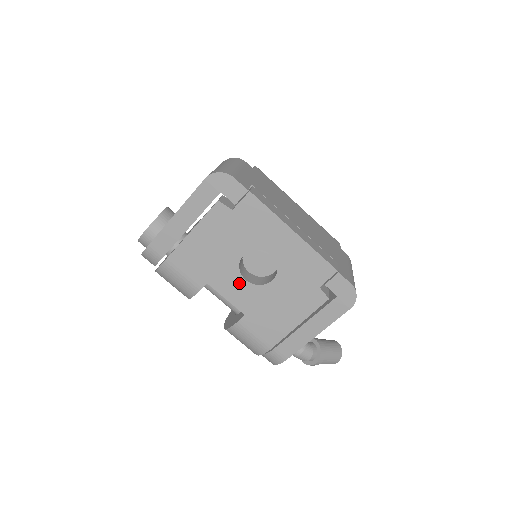
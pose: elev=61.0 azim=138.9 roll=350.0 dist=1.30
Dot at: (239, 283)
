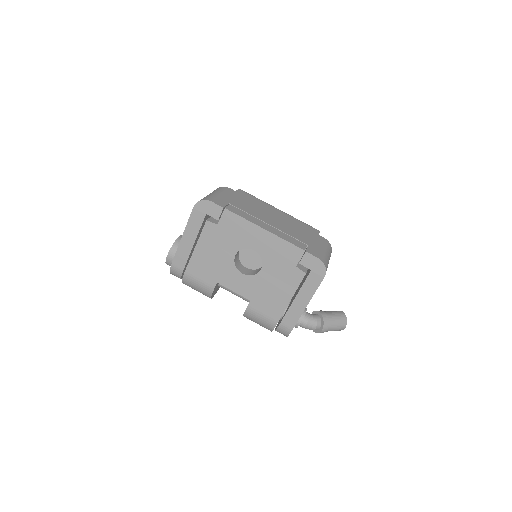
Dot at: (239, 277)
